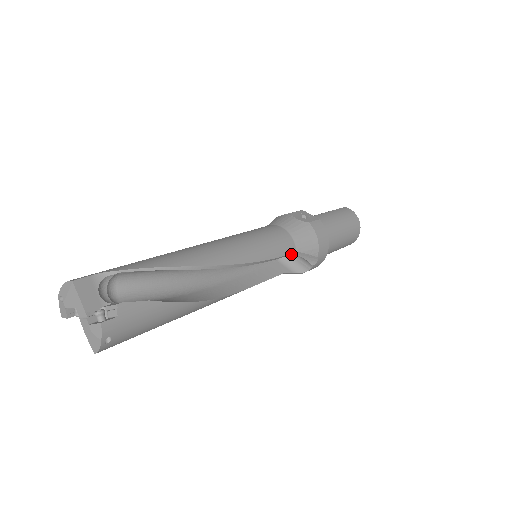
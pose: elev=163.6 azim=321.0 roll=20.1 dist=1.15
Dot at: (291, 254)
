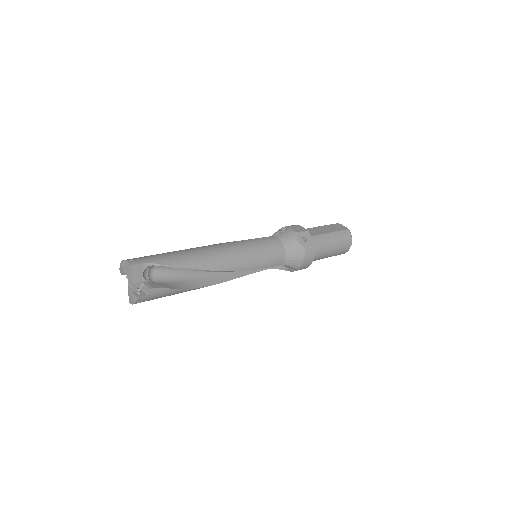
Dot at: occluded
